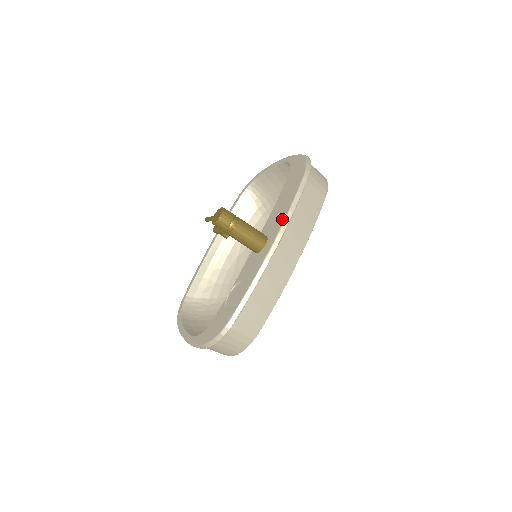
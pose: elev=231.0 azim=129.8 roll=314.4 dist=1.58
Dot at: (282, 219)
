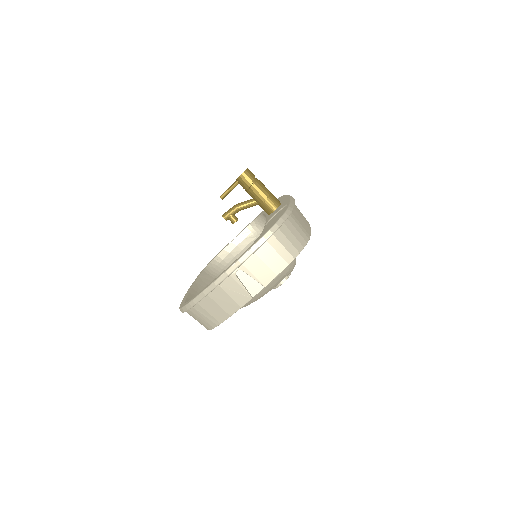
Dot at: occluded
